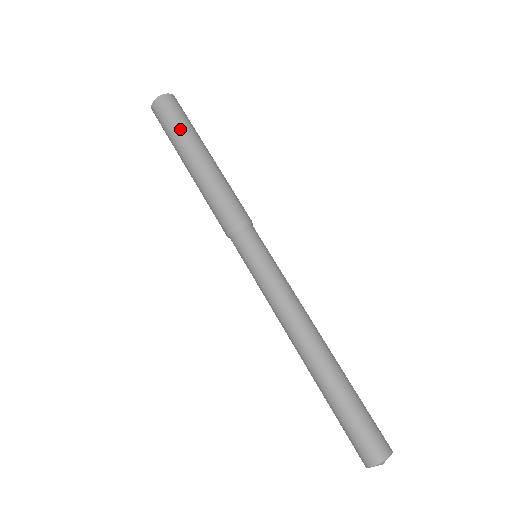
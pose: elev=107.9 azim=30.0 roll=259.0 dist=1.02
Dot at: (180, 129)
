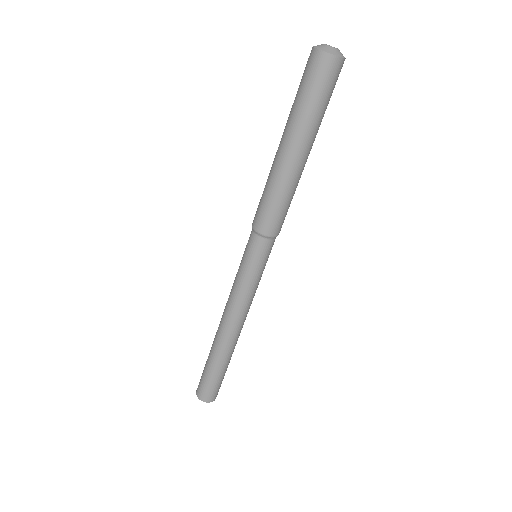
Dot at: (313, 113)
